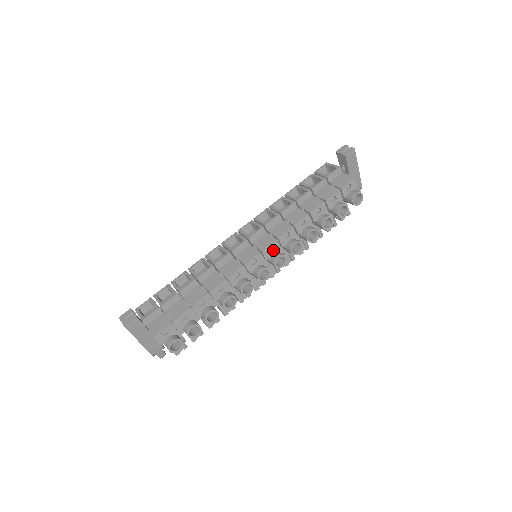
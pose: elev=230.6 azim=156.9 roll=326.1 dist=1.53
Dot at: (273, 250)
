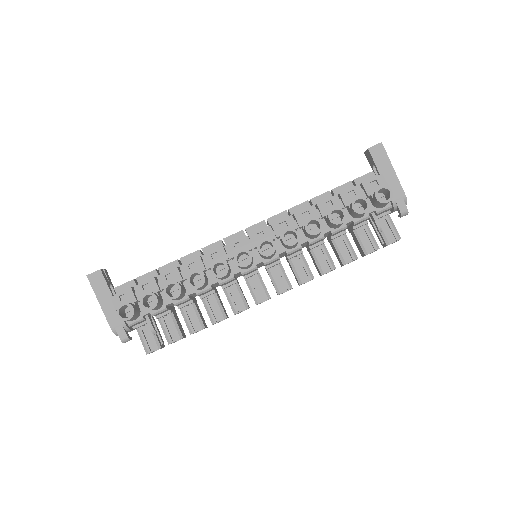
Dot at: (264, 238)
